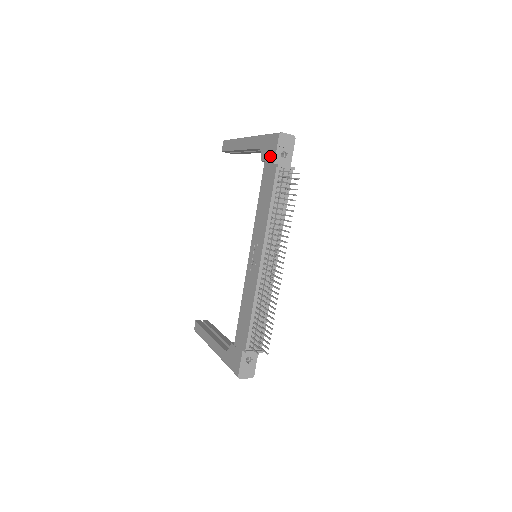
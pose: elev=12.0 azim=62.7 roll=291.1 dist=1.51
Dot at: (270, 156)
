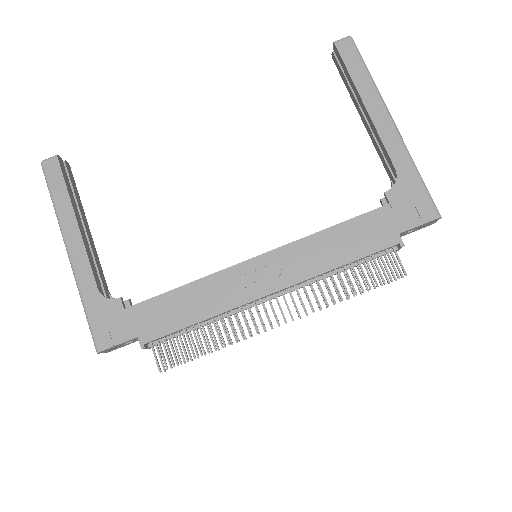
Dot at: (404, 215)
